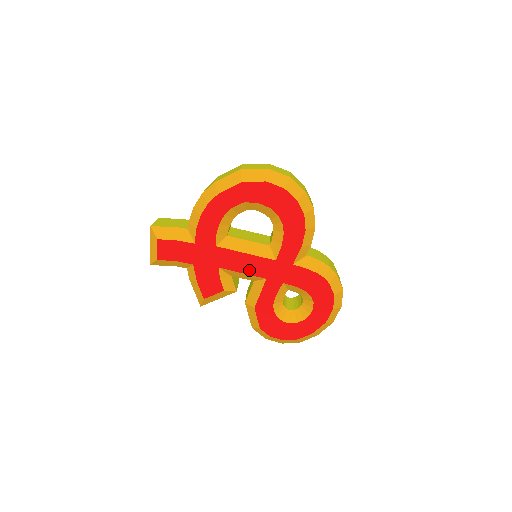
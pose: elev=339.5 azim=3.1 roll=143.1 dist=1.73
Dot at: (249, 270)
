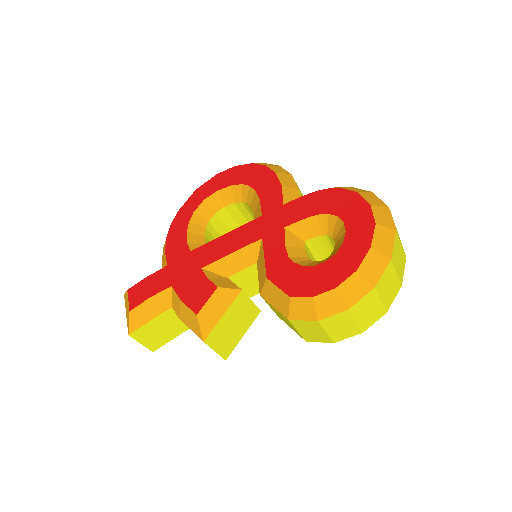
Dot at: (237, 245)
